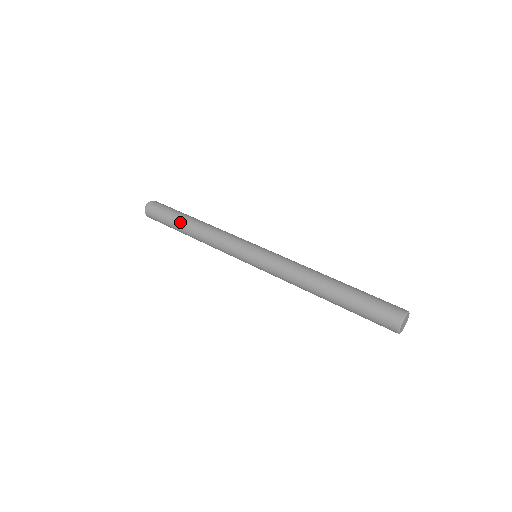
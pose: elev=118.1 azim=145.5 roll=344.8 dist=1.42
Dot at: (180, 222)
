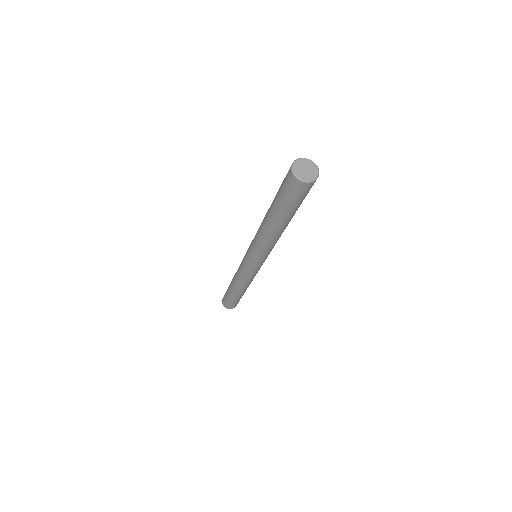
Dot at: (229, 285)
